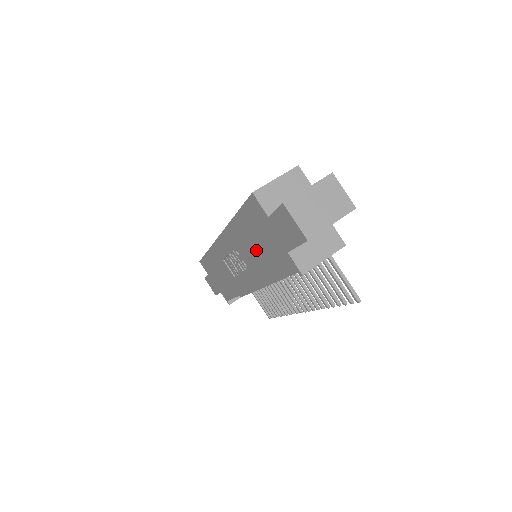
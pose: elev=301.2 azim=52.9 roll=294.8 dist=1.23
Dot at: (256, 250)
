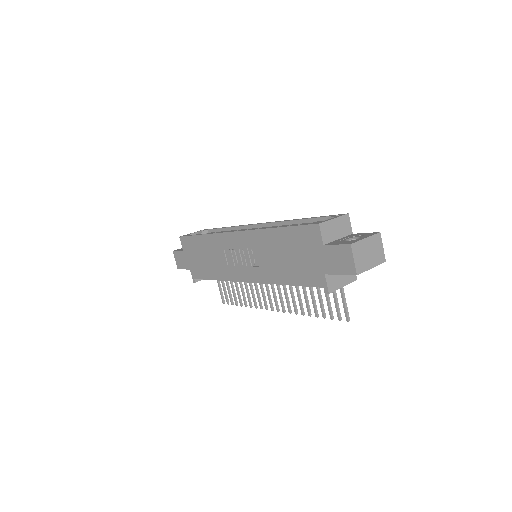
Dot at: (283, 259)
